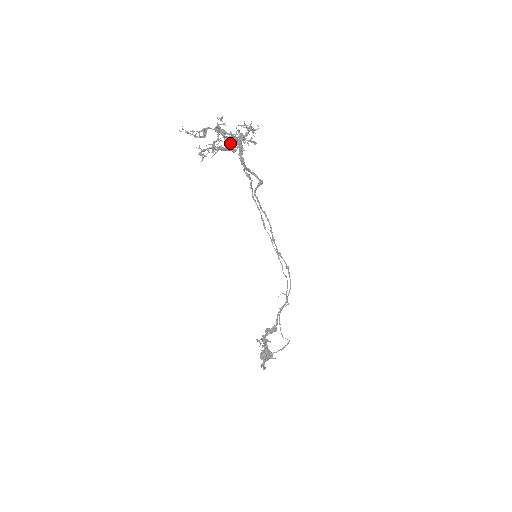
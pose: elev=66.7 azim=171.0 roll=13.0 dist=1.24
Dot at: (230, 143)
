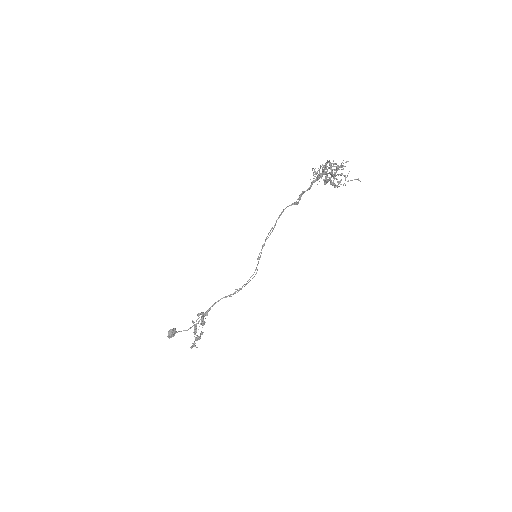
Dot at: (334, 179)
